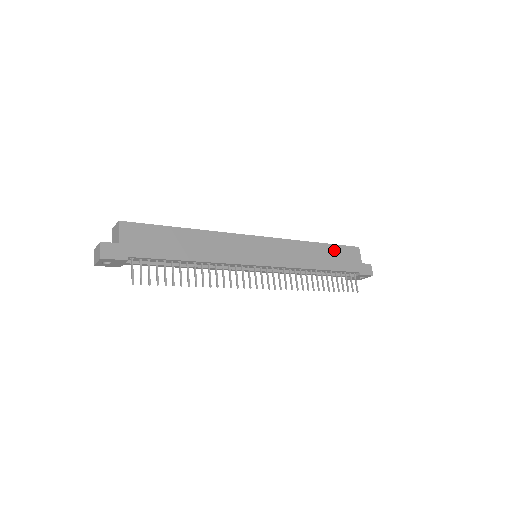
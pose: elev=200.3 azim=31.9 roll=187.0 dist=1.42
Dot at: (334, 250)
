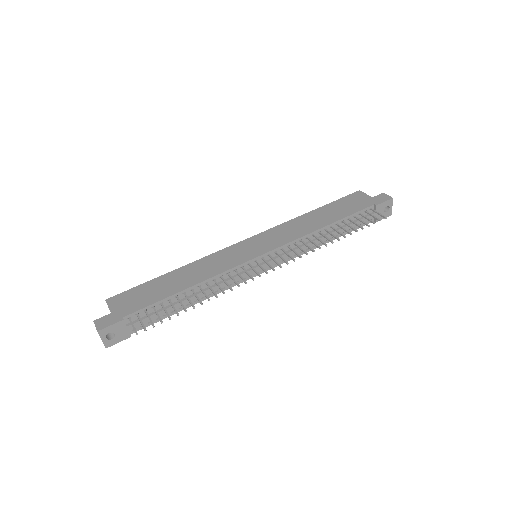
Dot at: (333, 206)
